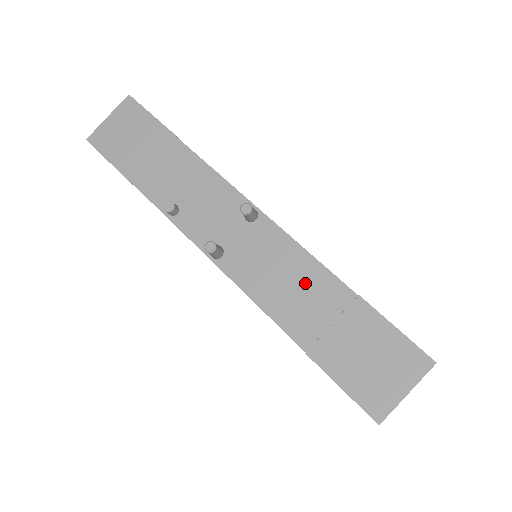
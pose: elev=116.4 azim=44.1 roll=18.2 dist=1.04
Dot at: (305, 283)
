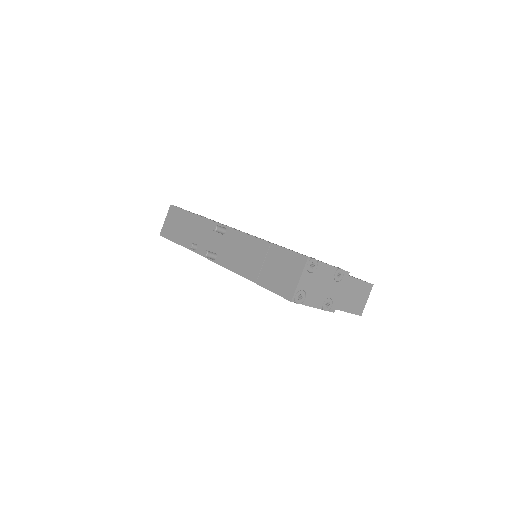
Dot at: (249, 250)
